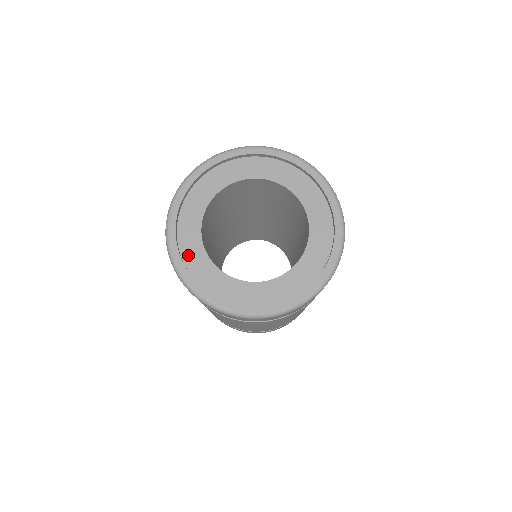
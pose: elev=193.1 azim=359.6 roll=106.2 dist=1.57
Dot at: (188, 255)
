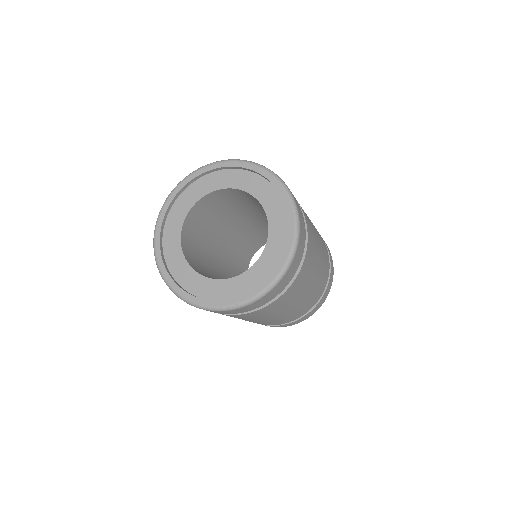
Dot at: (173, 266)
